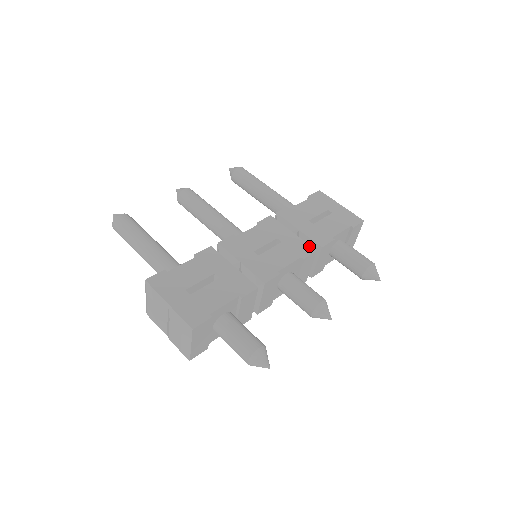
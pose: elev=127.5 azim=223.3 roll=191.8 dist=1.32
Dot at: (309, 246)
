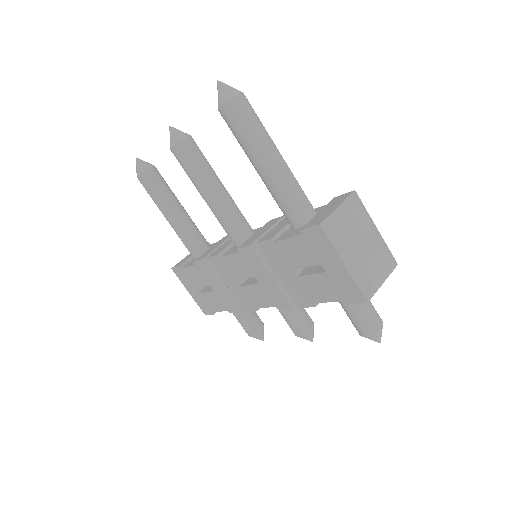
Dot at: (285, 300)
